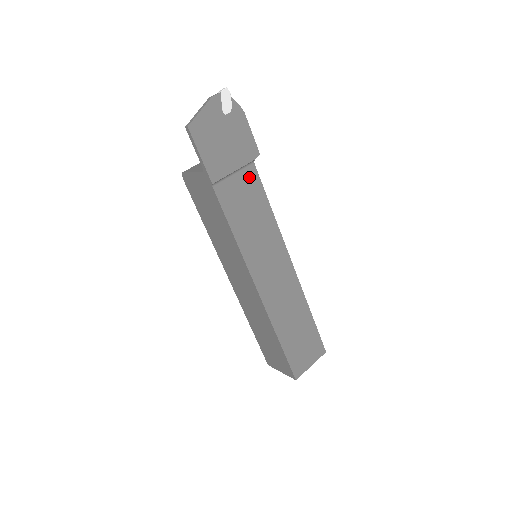
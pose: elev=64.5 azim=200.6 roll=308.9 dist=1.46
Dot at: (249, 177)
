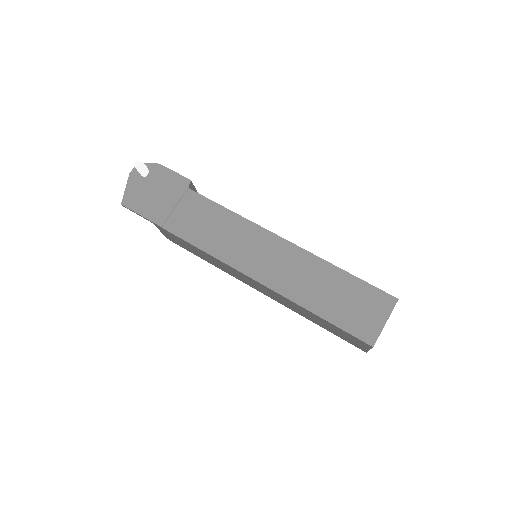
Dot at: (192, 202)
